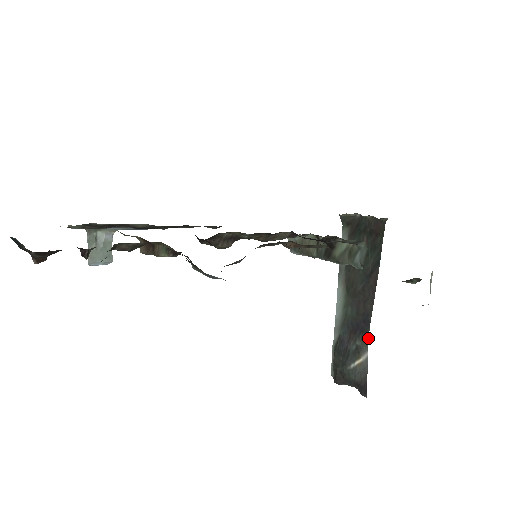
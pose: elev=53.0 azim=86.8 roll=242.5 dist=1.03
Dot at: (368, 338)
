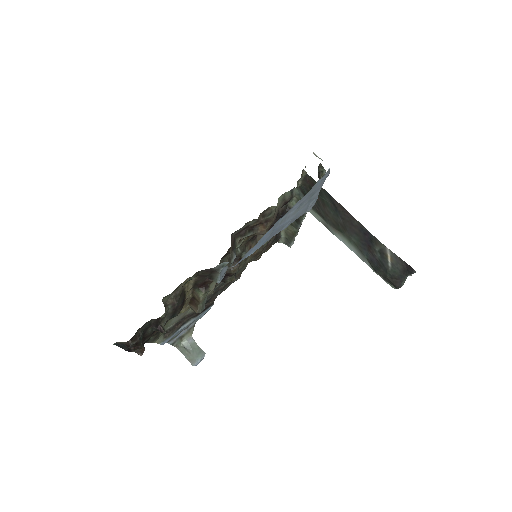
Dot at: (377, 240)
